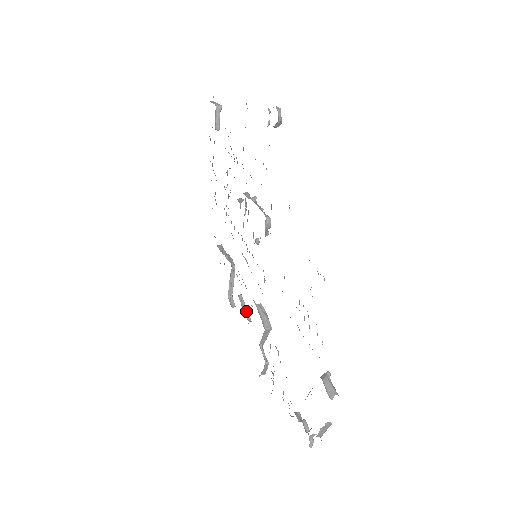
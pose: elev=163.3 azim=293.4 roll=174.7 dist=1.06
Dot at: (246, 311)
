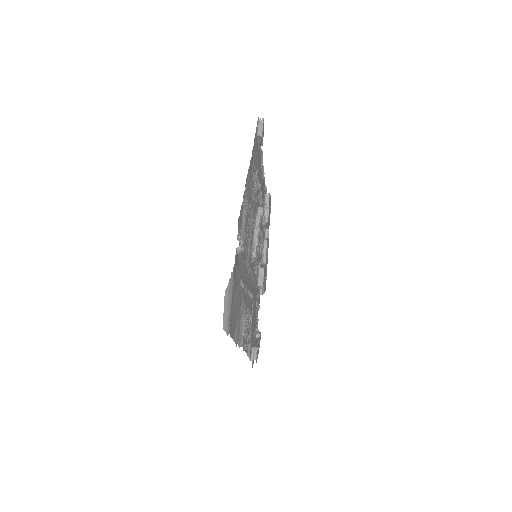
Dot at: (265, 254)
